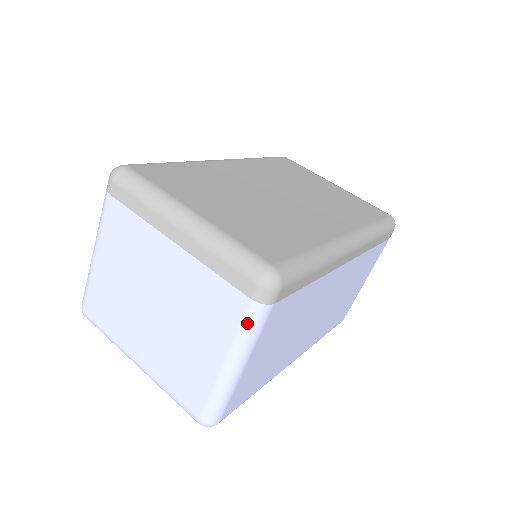
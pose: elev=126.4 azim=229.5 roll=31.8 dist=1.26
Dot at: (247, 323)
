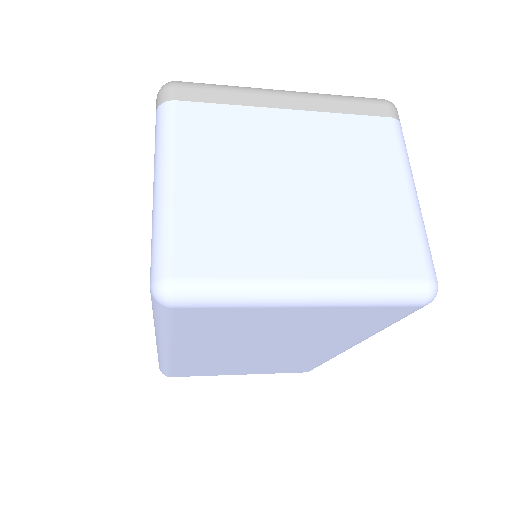
Dot at: (401, 140)
